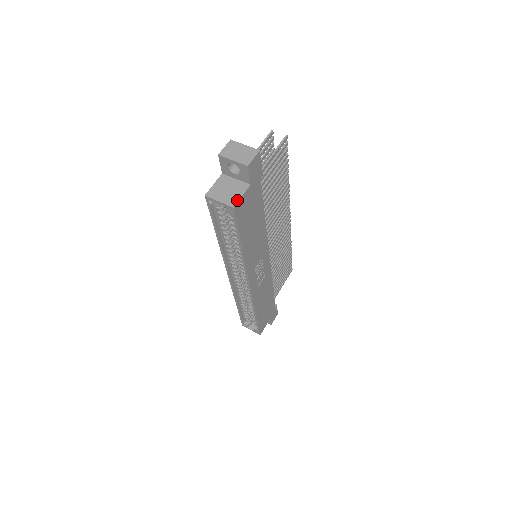
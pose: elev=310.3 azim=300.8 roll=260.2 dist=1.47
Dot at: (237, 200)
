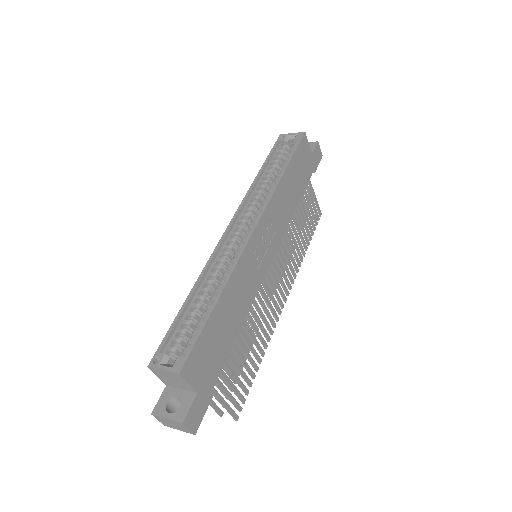
Dot at: (306, 138)
